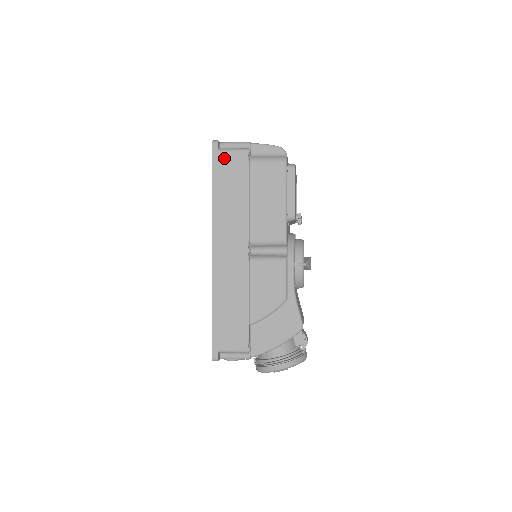
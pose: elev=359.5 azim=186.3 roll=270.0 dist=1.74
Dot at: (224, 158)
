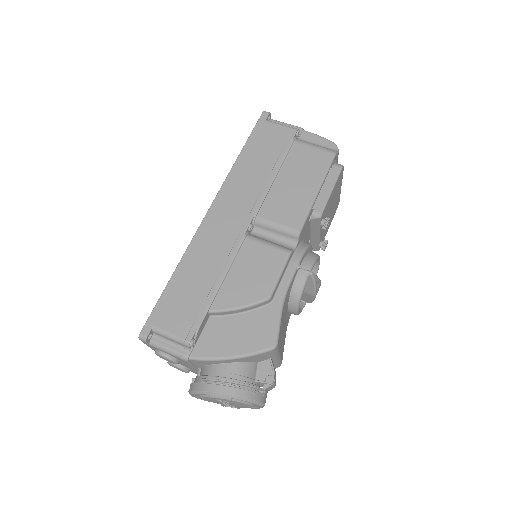
Dot at: (269, 128)
